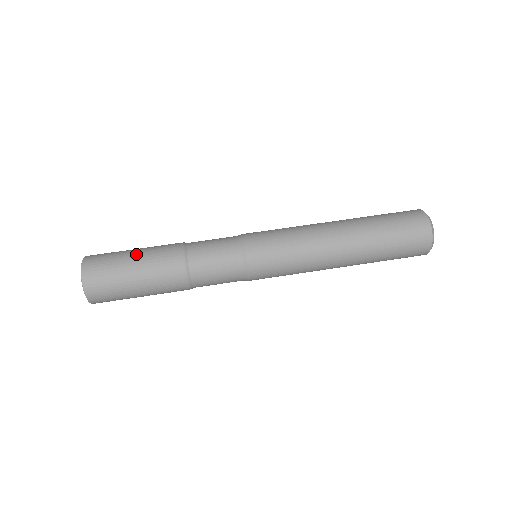
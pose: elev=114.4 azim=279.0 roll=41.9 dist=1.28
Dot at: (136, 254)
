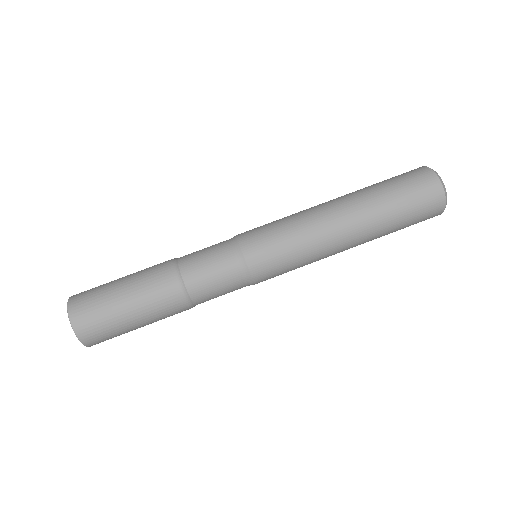
Dot at: (130, 304)
